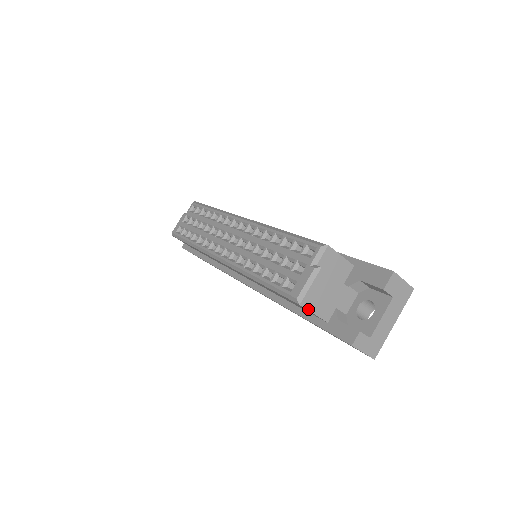
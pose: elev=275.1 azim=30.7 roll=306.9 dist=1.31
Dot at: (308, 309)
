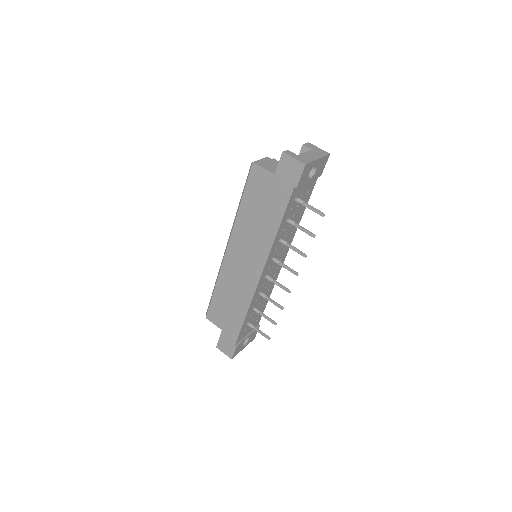
Dot at: (260, 166)
